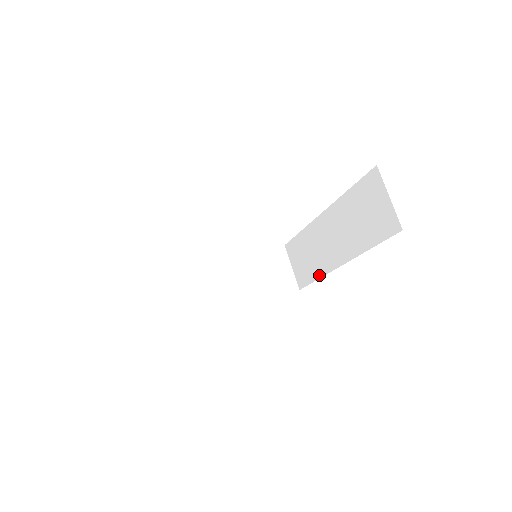
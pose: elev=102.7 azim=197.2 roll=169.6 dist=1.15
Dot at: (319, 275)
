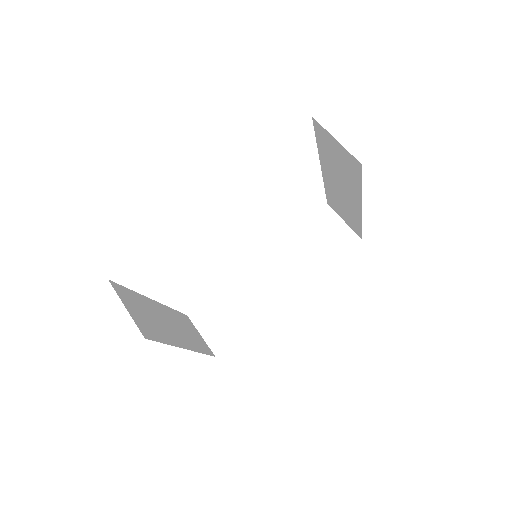
Dot at: (254, 322)
